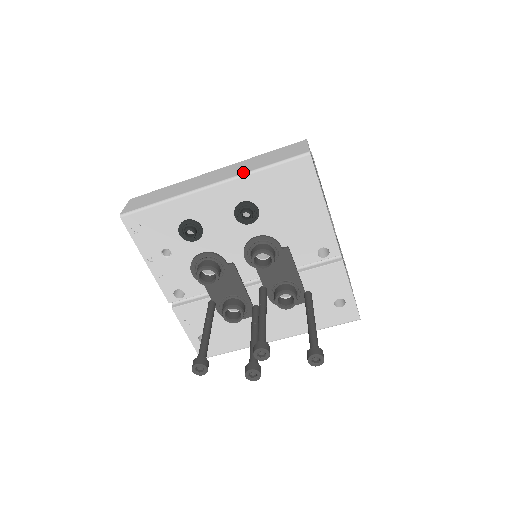
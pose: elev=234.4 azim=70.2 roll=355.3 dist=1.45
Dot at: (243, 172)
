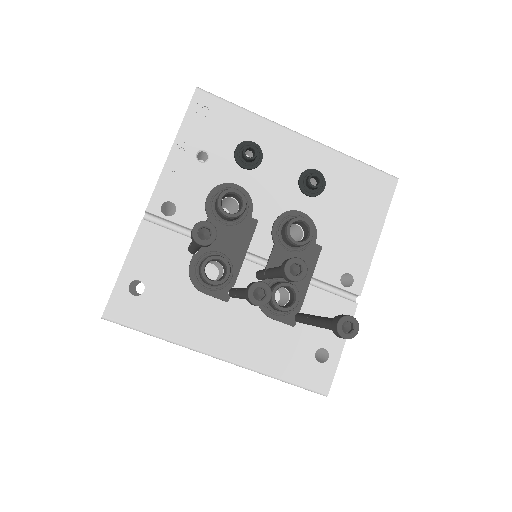
Dot at: (334, 150)
